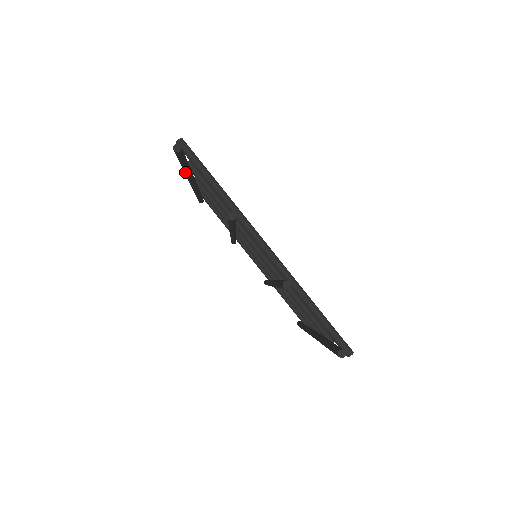
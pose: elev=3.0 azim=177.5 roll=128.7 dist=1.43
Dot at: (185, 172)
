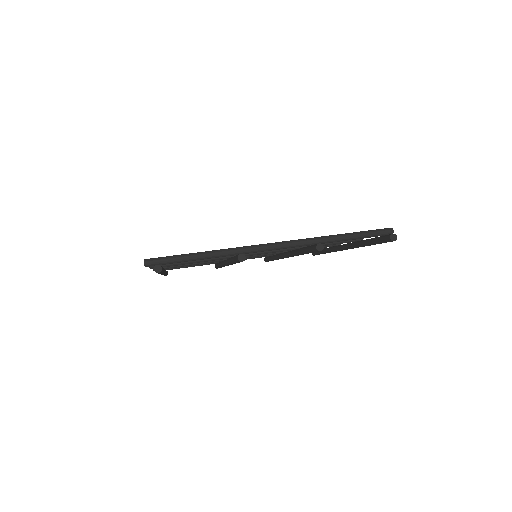
Dot at: occluded
